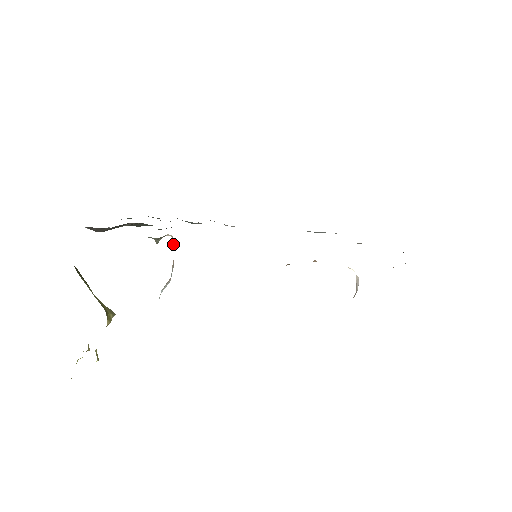
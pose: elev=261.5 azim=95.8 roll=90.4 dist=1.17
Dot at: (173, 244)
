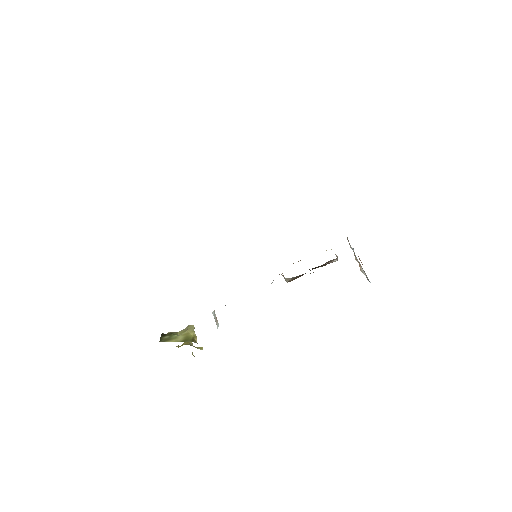
Dot at: occluded
